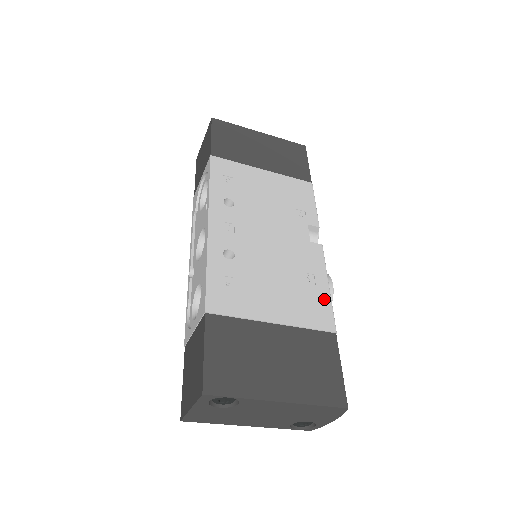
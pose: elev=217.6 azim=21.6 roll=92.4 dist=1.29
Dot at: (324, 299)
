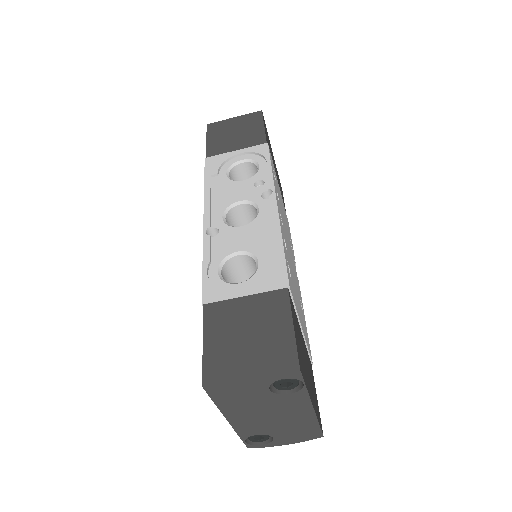
Dot at: occluded
